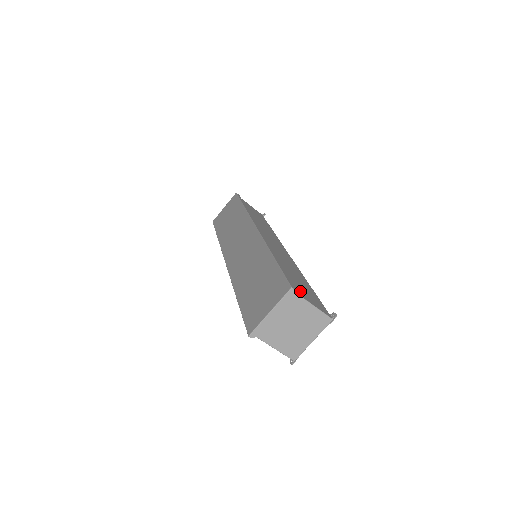
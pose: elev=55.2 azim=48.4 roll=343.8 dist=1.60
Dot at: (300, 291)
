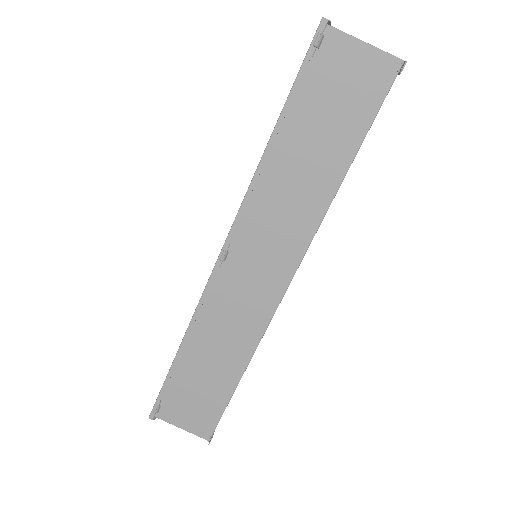
Dot at: occluded
